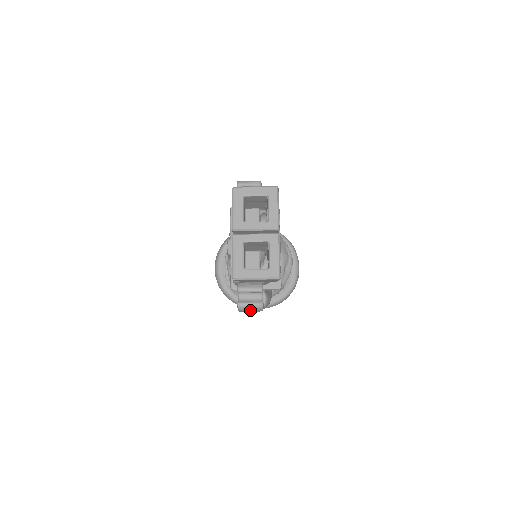
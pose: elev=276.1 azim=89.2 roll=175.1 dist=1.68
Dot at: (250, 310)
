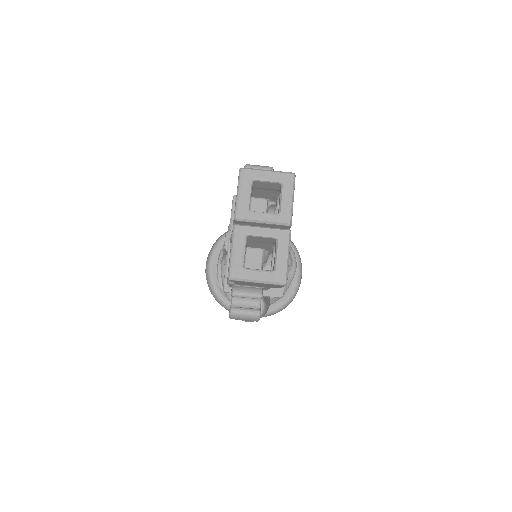
Dot at: (244, 319)
